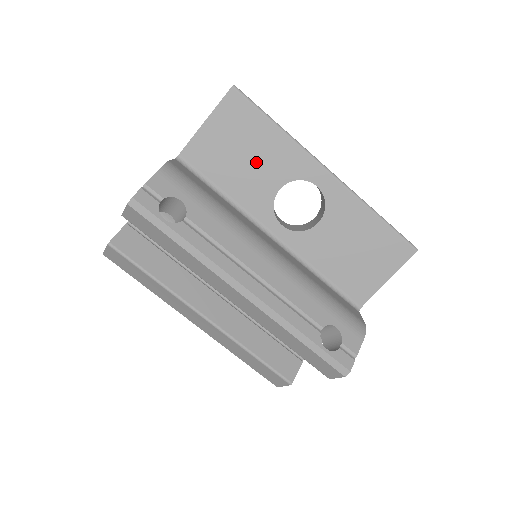
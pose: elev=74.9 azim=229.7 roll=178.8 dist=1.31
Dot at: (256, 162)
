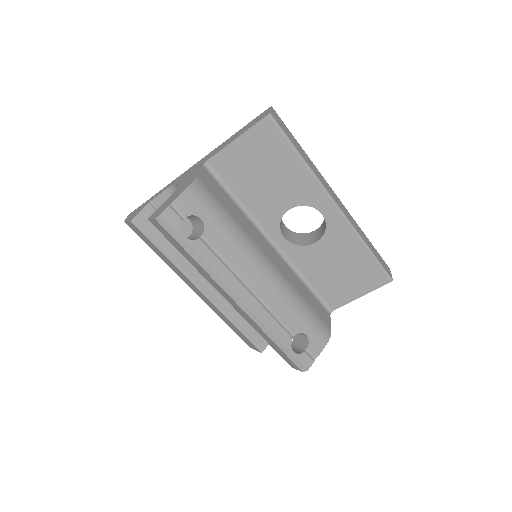
Dot at: (274, 183)
